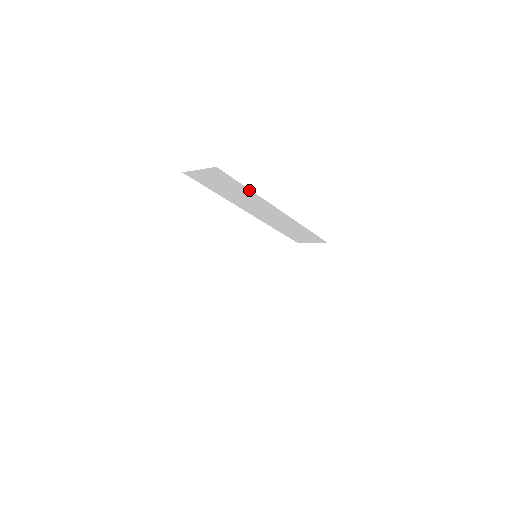
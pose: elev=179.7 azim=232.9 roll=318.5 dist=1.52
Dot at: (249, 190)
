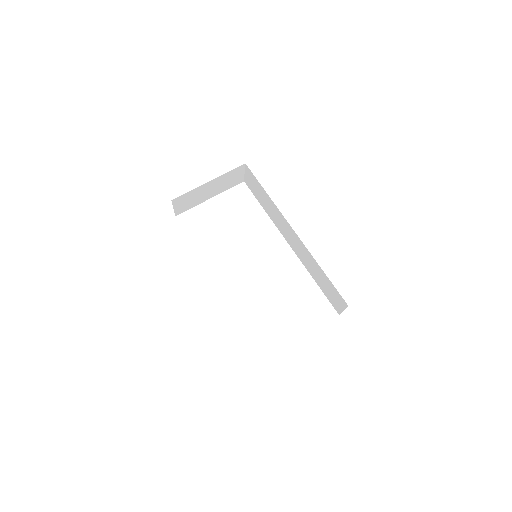
Dot at: (268, 195)
